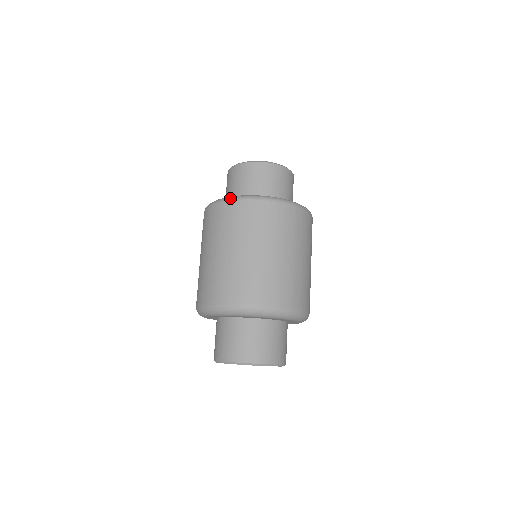
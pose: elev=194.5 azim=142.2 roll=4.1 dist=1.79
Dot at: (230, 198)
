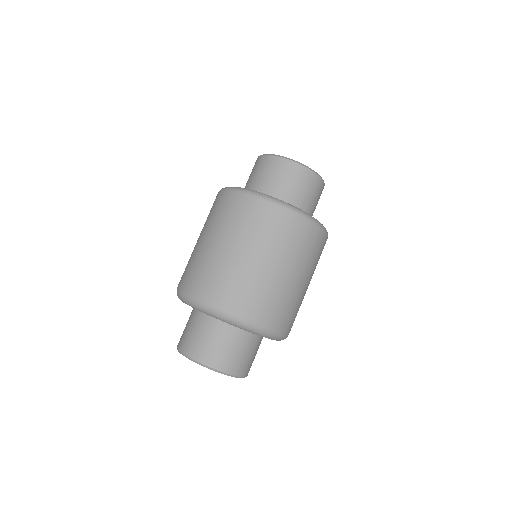
Dot at: (288, 206)
